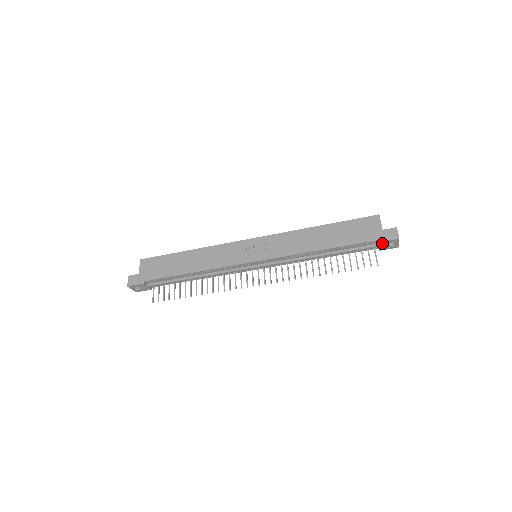
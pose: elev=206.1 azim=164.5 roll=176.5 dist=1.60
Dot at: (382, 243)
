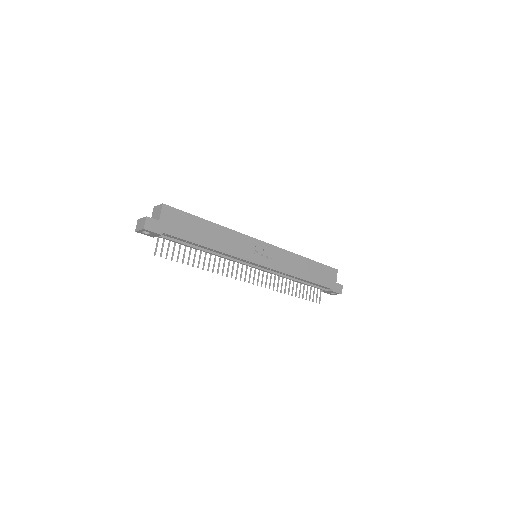
Dot at: (332, 291)
